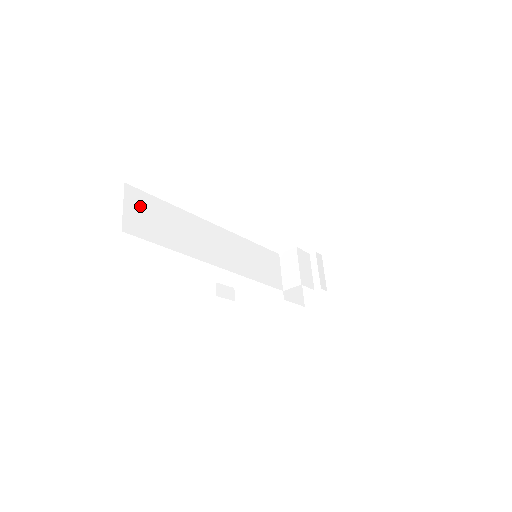
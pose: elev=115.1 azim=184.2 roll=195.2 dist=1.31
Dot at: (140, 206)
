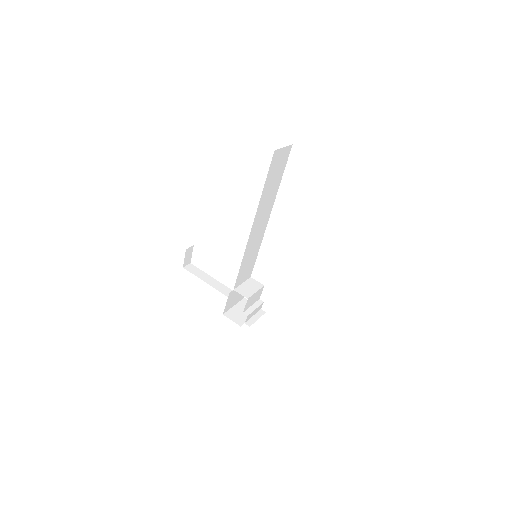
Dot at: (283, 159)
